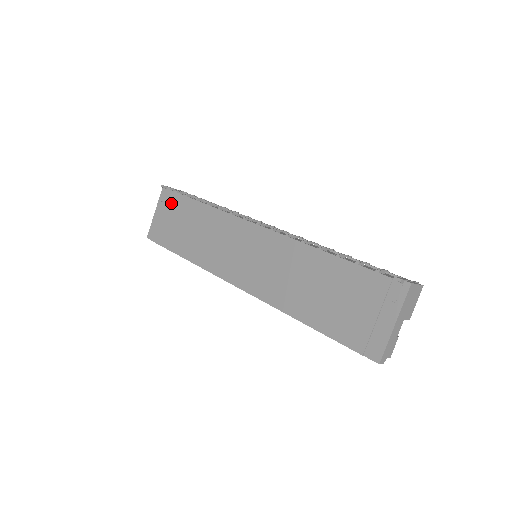
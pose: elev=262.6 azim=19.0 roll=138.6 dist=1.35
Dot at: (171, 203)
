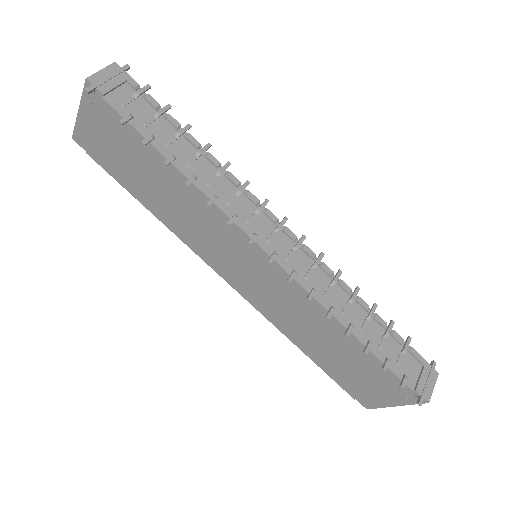
Dot at: (110, 123)
